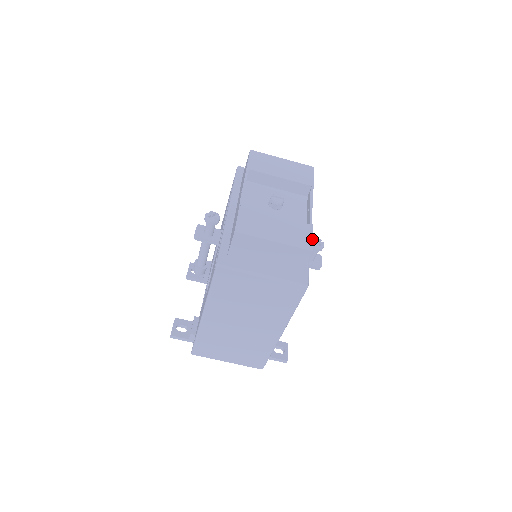
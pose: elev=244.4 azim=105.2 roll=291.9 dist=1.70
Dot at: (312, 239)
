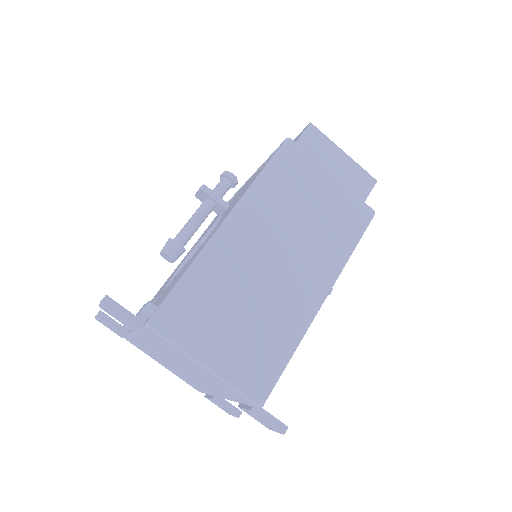
Dot at: occluded
